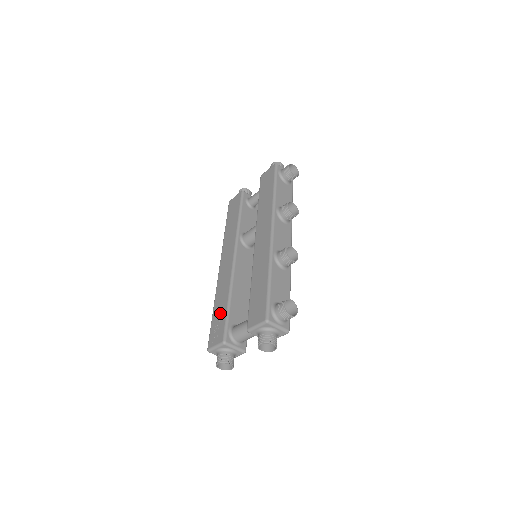
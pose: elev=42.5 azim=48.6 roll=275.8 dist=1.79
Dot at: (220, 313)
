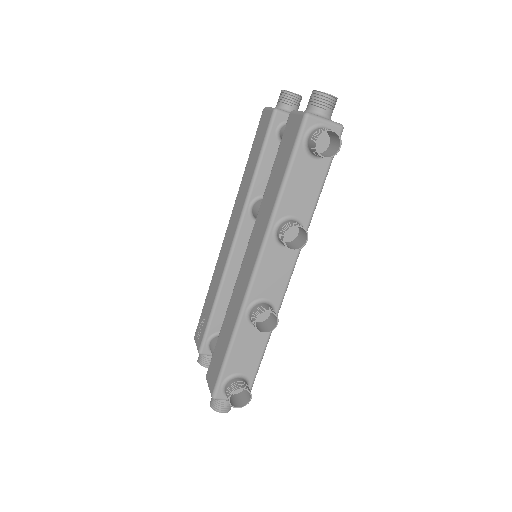
Dot at: (207, 310)
